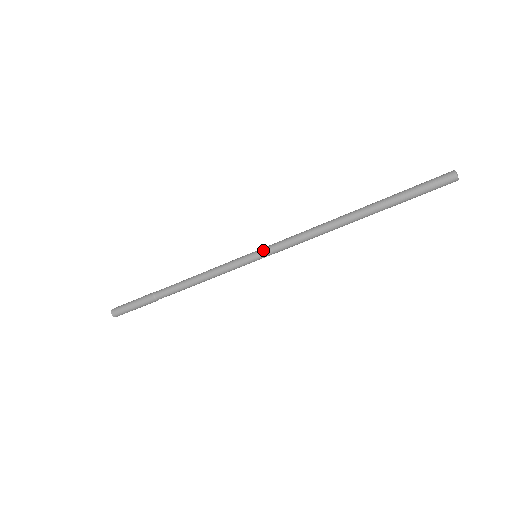
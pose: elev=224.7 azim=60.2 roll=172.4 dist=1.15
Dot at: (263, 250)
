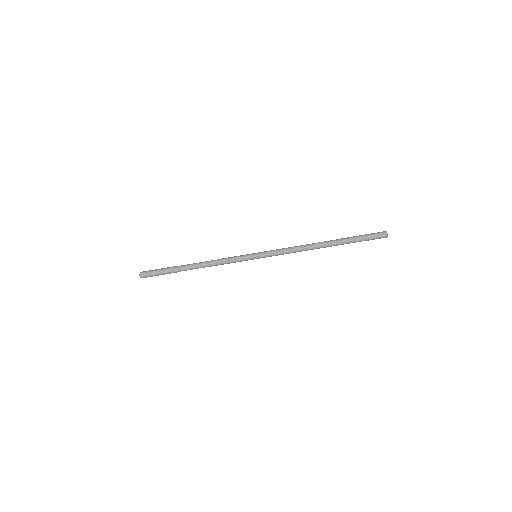
Dot at: (262, 252)
